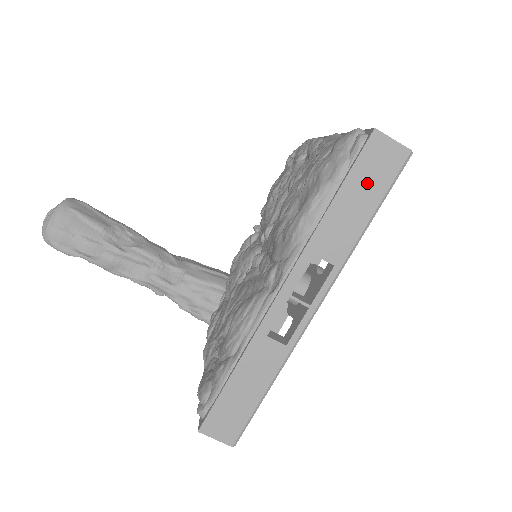
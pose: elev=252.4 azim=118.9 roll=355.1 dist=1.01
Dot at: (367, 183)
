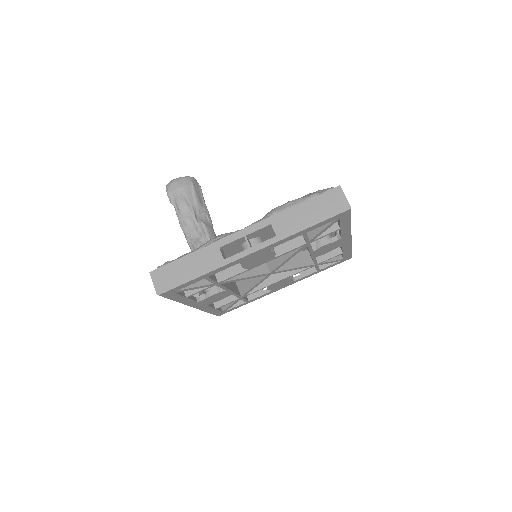
Dot at: (319, 207)
